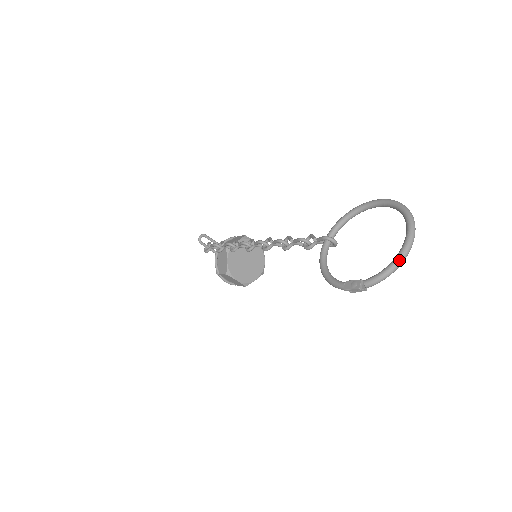
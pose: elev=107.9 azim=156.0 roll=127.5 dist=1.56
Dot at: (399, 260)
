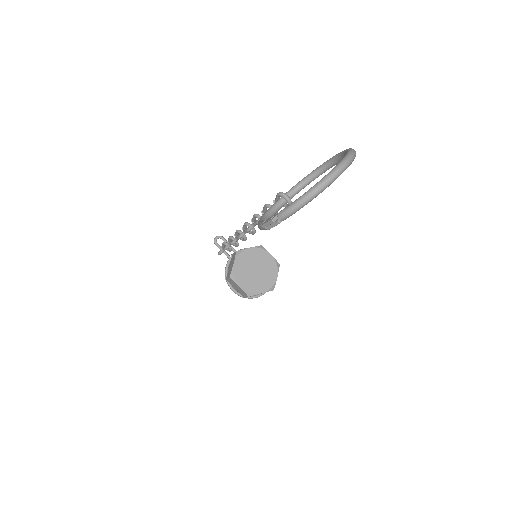
Dot at: (316, 186)
